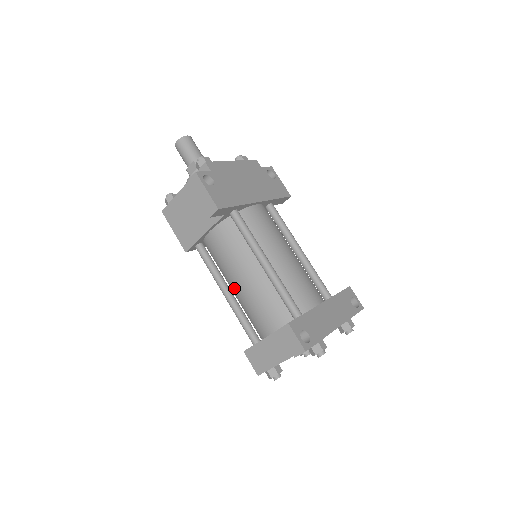
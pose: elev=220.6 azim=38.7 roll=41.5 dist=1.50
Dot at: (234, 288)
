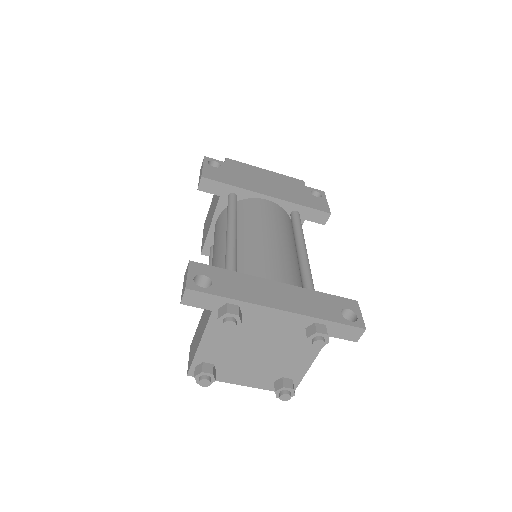
Dot at: occluded
